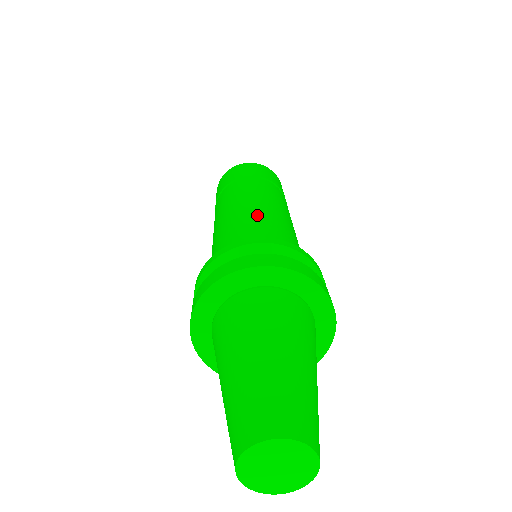
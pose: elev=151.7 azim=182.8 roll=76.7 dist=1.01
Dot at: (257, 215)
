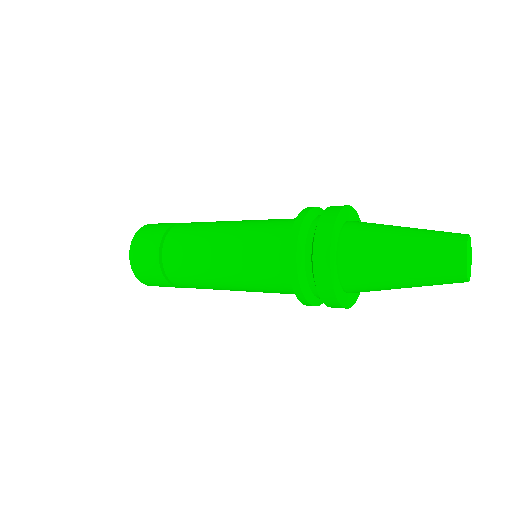
Dot at: occluded
